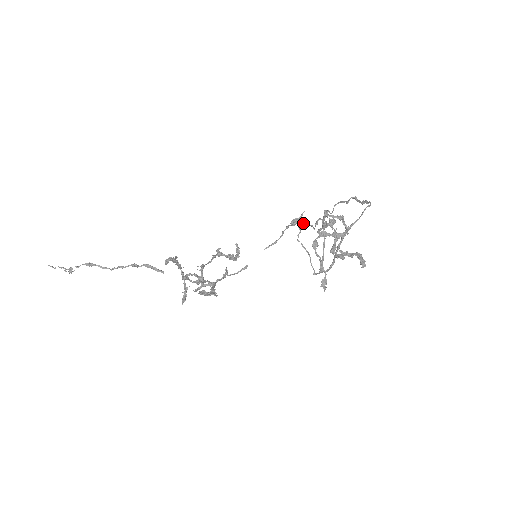
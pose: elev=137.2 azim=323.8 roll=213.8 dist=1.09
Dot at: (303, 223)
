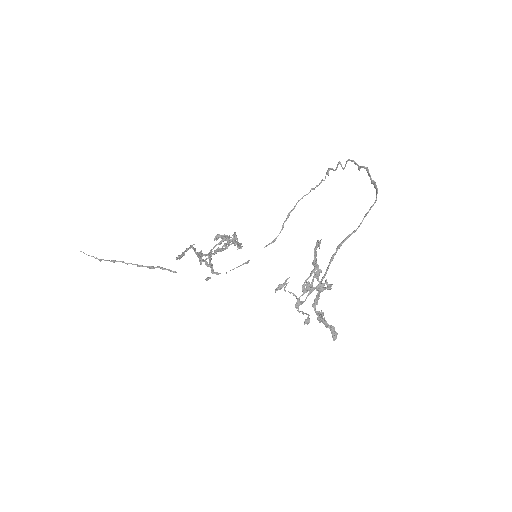
Dot at: (308, 193)
